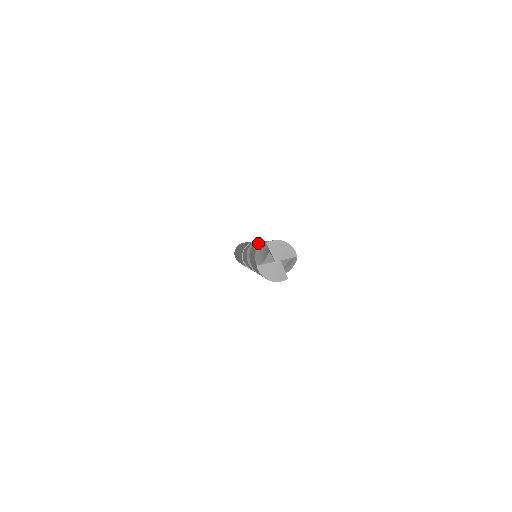
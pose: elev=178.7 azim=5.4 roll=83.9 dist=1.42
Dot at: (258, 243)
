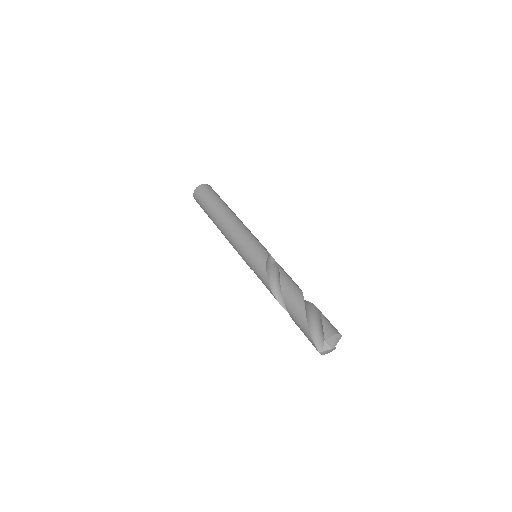
Dot at: (295, 306)
